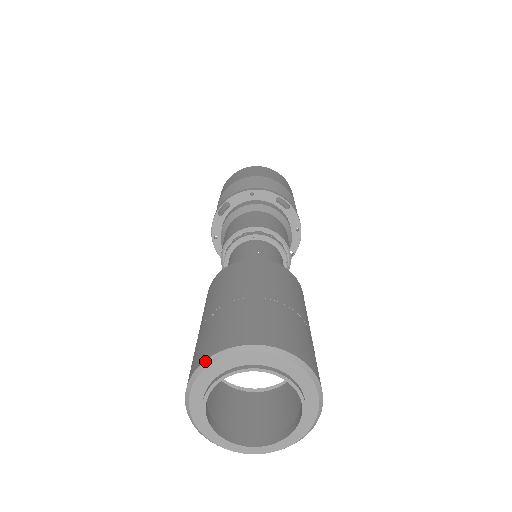
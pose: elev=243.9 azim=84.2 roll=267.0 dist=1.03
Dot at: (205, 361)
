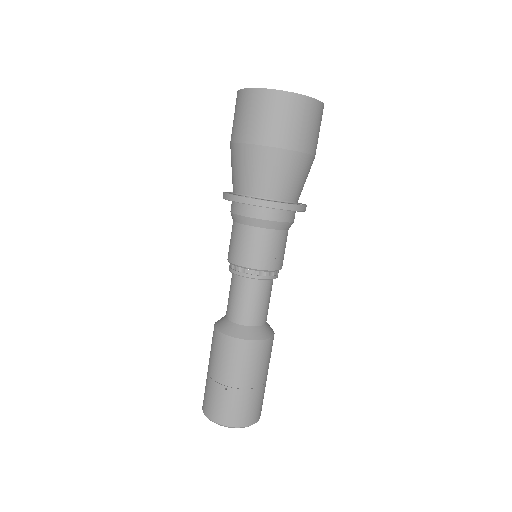
Dot at: (221, 425)
